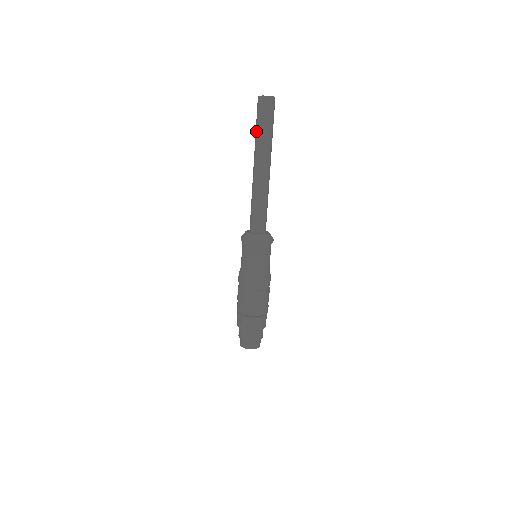
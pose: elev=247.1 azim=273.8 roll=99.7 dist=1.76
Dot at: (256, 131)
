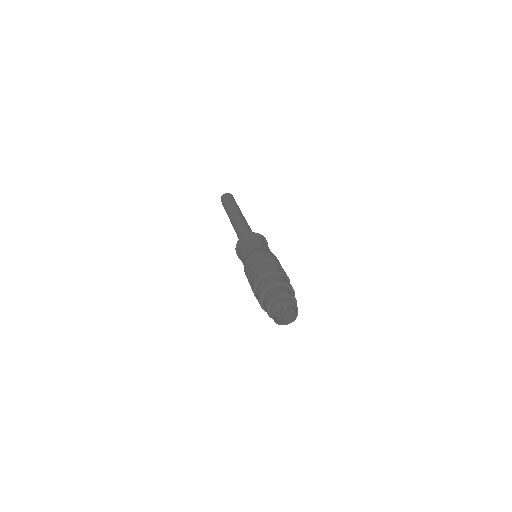
Dot at: (225, 208)
